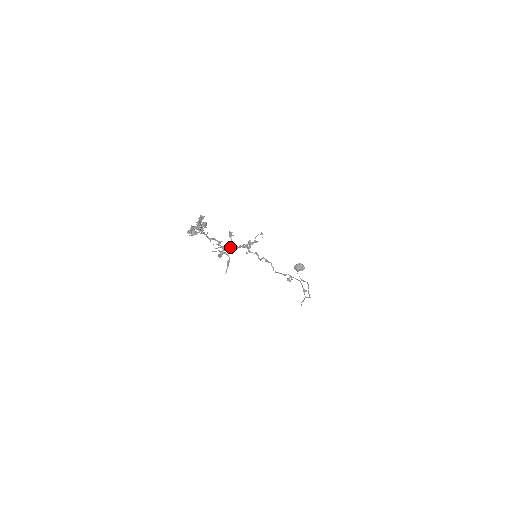
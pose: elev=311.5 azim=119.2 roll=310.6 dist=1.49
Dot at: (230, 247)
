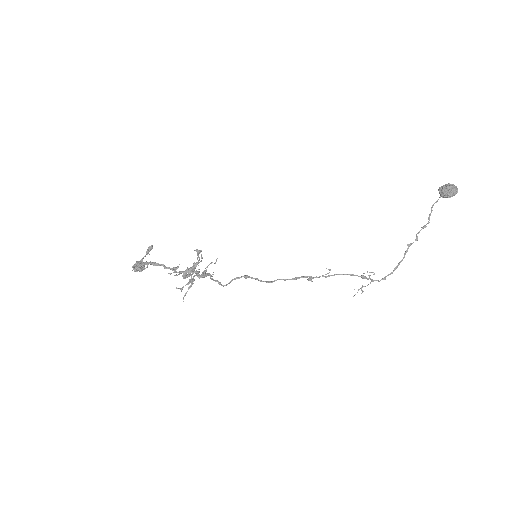
Dot at: (191, 271)
